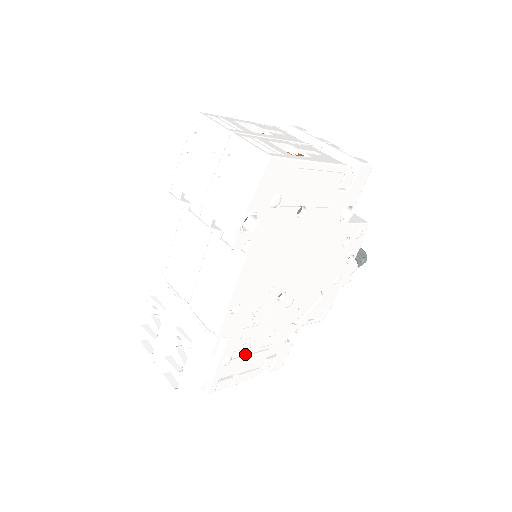
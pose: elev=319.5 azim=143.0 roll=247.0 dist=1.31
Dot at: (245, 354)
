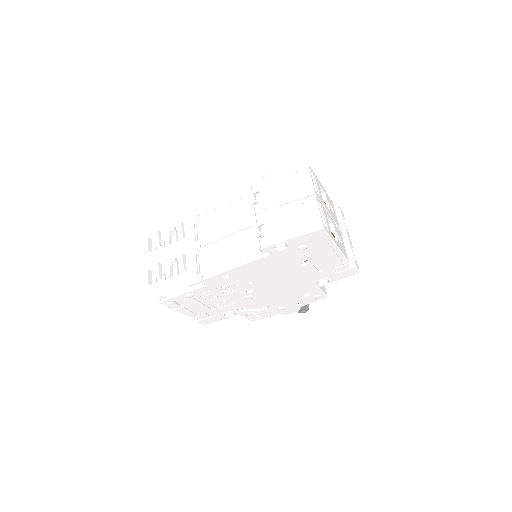
Dot at: (200, 301)
